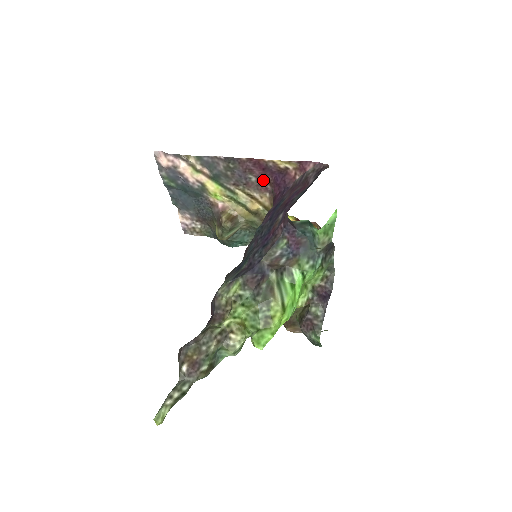
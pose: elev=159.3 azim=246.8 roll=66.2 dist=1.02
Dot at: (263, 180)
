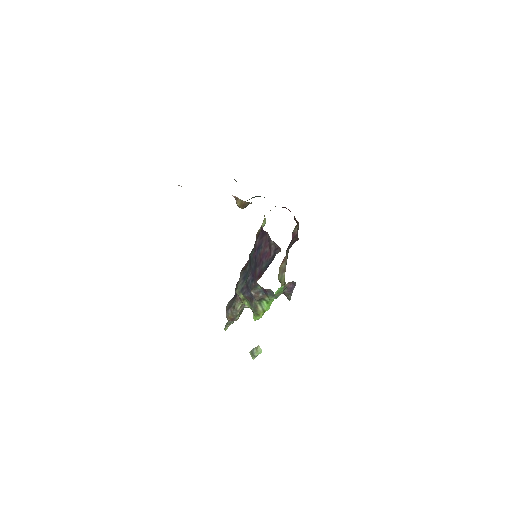
Dot at: occluded
